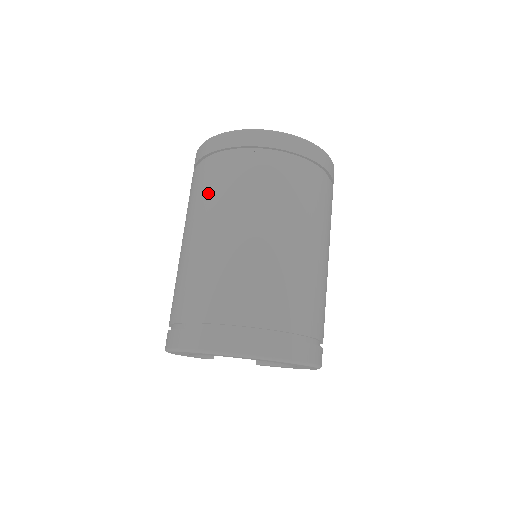
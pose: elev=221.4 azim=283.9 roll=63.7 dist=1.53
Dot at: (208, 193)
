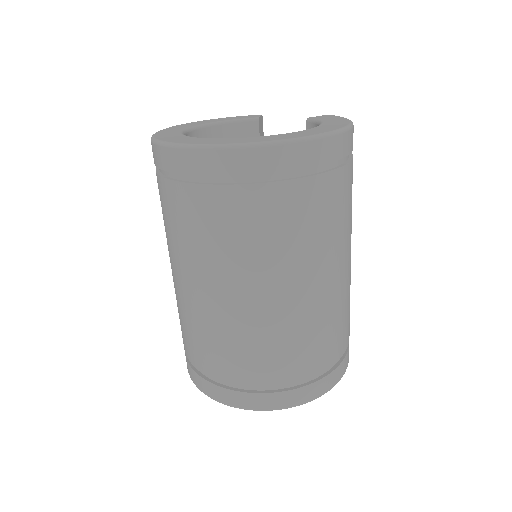
Dot at: occluded
